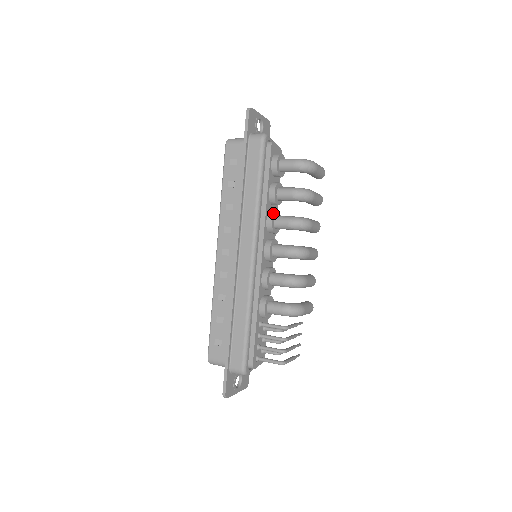
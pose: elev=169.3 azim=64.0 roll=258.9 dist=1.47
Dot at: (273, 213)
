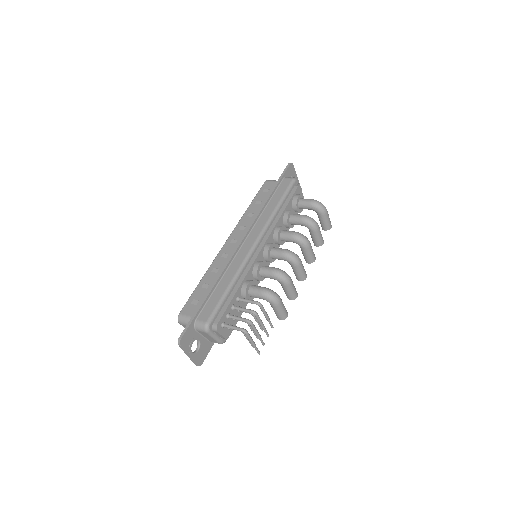
Dot at: (283, 226)
